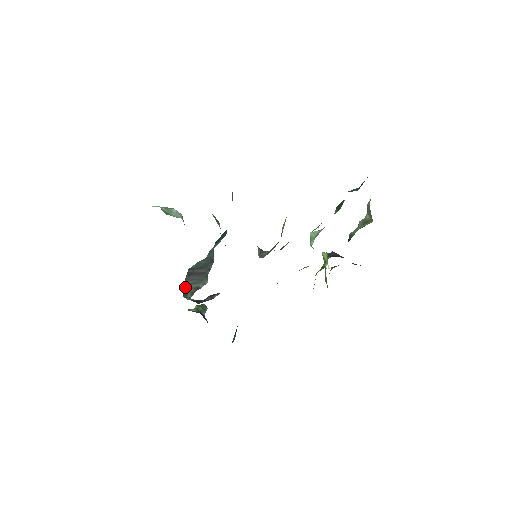
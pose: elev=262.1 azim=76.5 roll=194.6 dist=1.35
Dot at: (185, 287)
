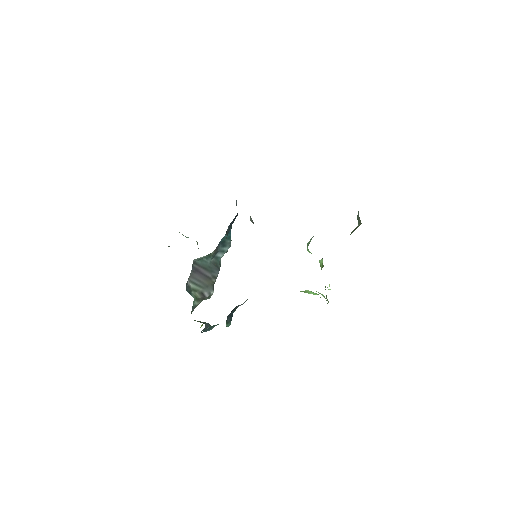
Dot at: (190, 285)
